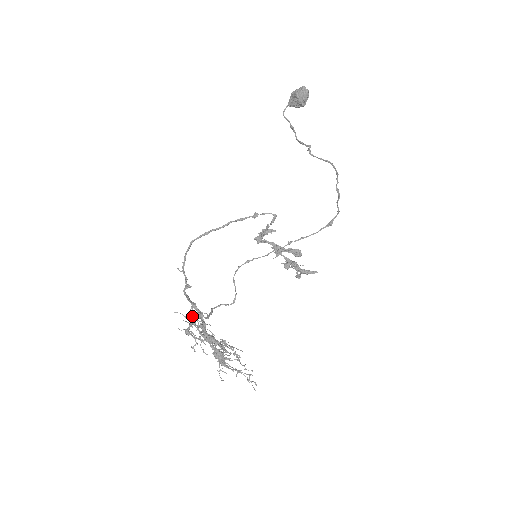
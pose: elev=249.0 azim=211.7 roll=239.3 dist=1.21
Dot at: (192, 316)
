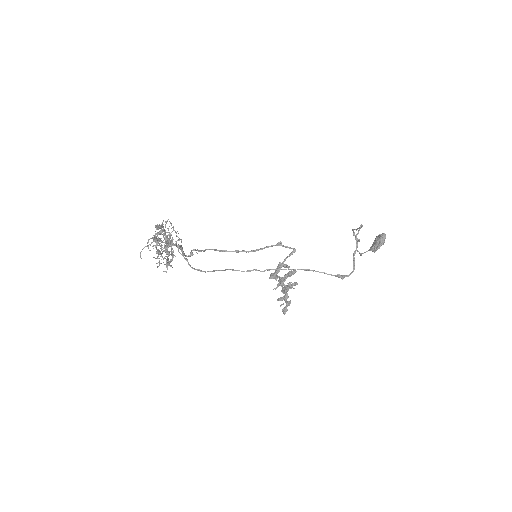
Dot at: occluded
